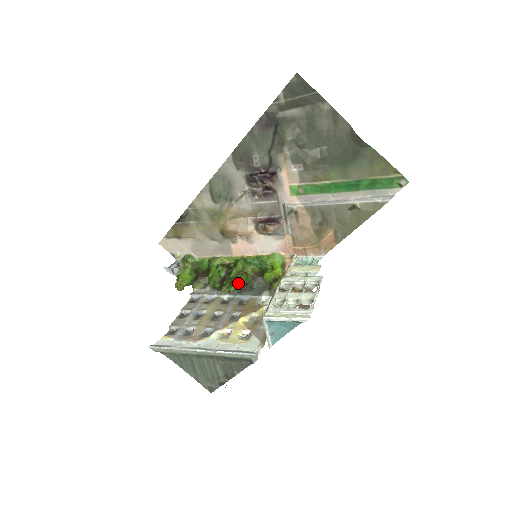
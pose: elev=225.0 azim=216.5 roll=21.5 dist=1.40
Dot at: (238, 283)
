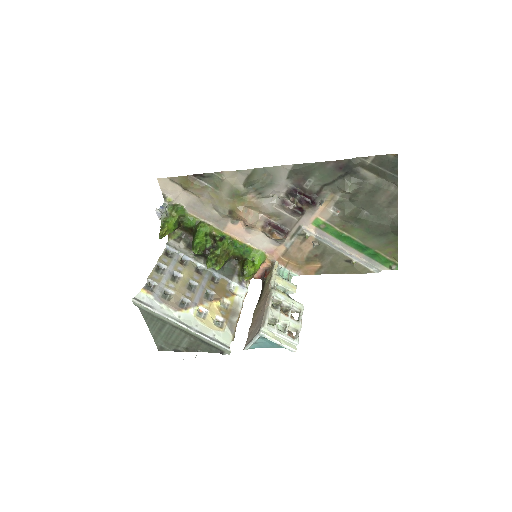
Dot at: (223, 264)
